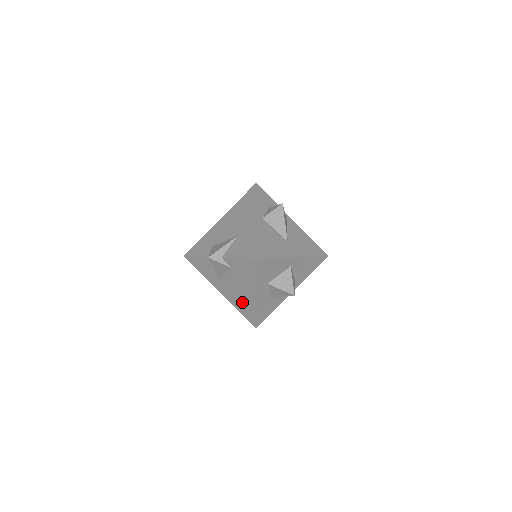
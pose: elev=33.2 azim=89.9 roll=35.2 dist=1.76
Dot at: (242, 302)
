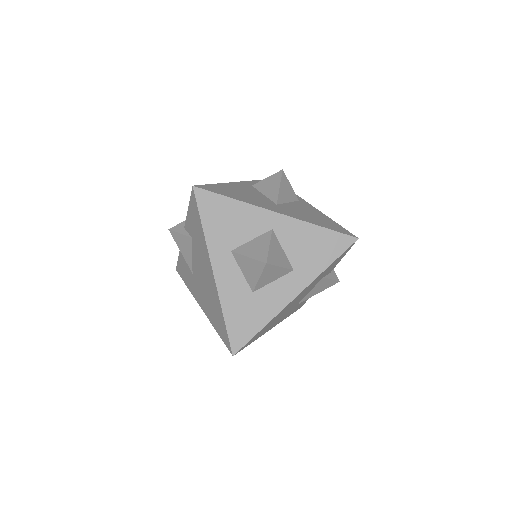
Dot at: (212, 304)
